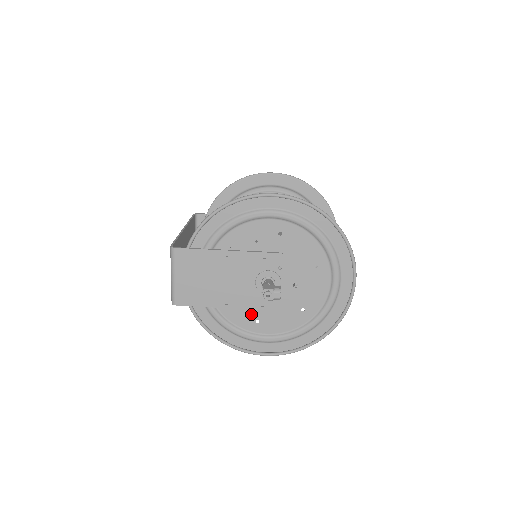
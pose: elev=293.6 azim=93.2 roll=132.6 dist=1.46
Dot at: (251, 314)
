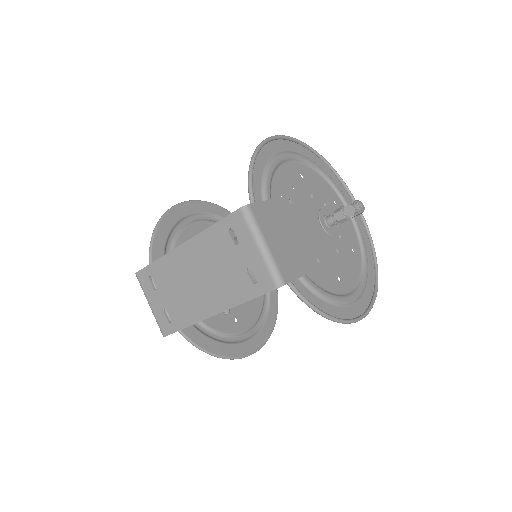
Dot at: (331, 272)
